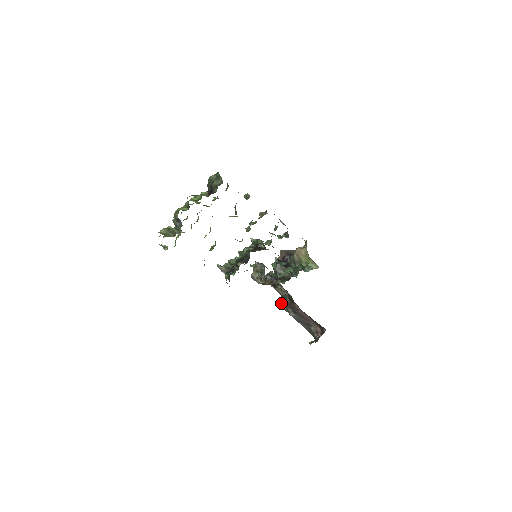
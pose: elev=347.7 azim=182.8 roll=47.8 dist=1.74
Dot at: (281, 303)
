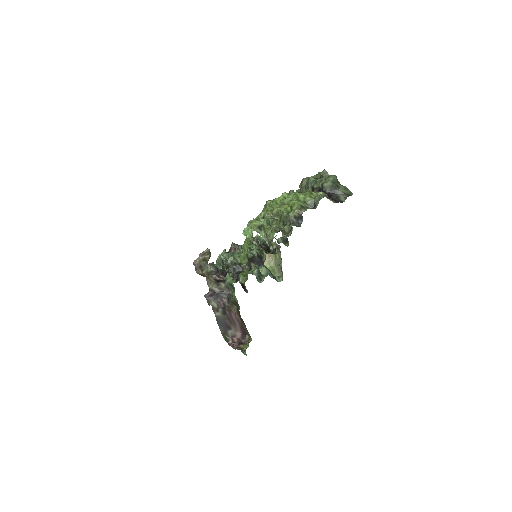
Dot at: (211, 300)
